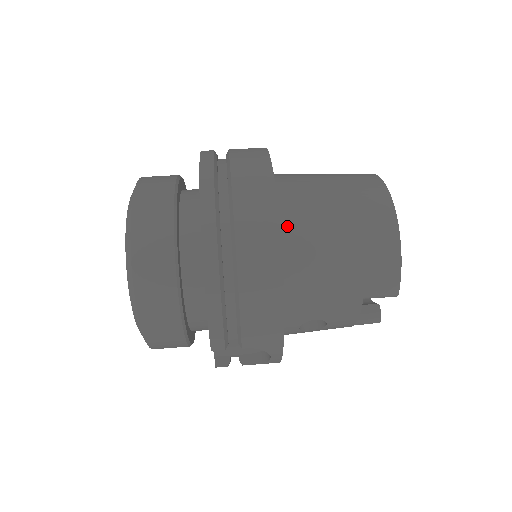
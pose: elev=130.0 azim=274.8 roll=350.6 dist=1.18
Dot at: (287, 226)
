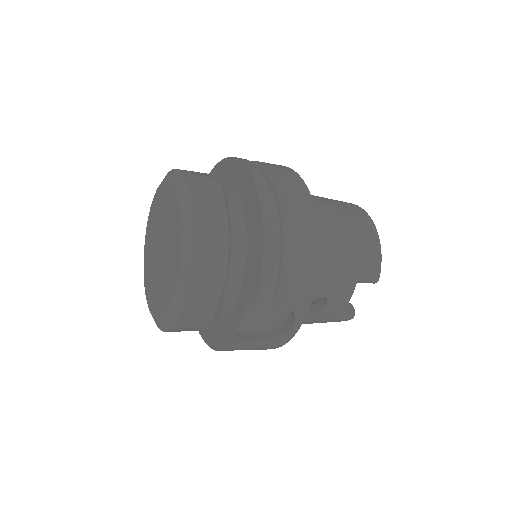
Dot at: occluded
